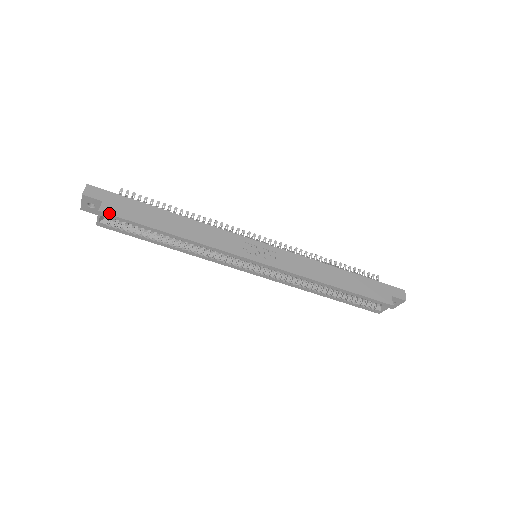
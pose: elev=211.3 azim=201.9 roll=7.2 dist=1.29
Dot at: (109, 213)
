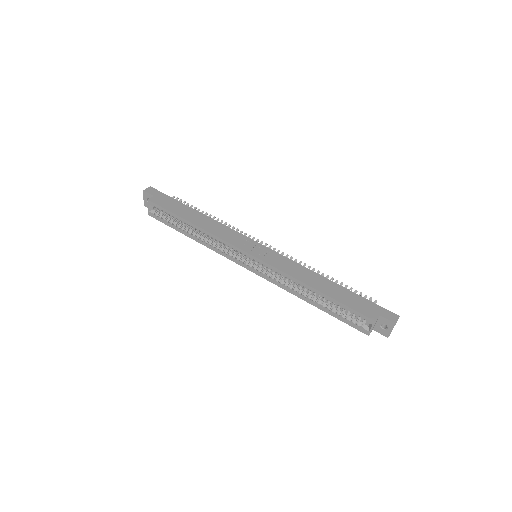
Dot at: (154, 202)
